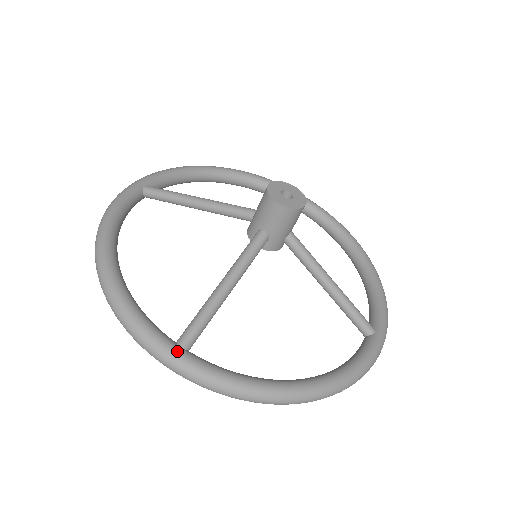
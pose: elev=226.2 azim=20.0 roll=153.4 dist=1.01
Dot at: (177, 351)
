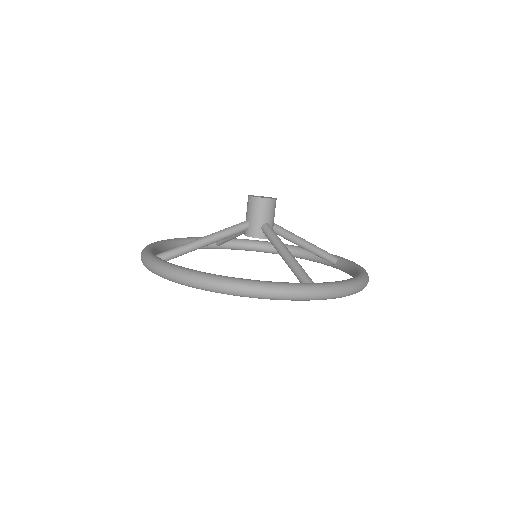
Dot at: (315, 283)
